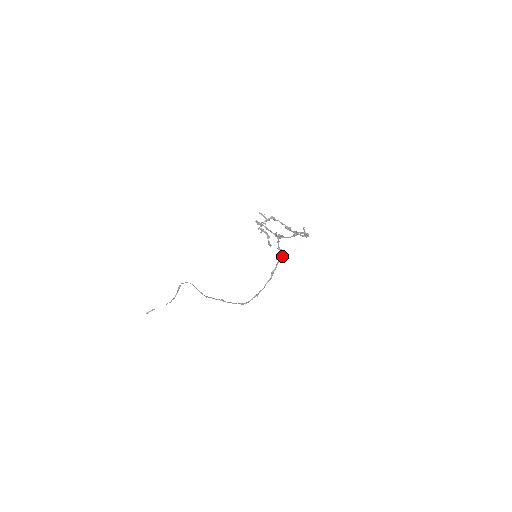
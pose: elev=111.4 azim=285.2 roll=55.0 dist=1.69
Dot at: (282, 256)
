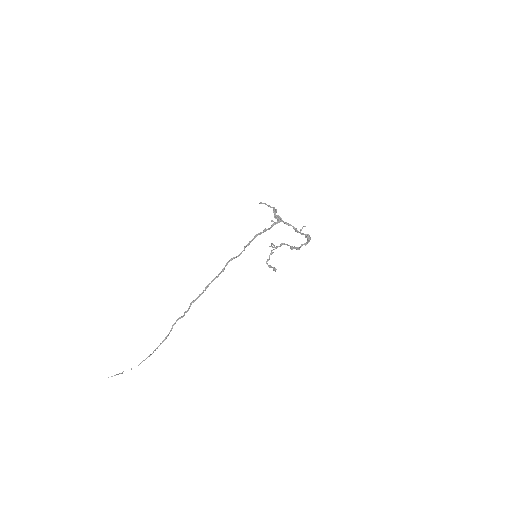
Dot at: (277, 222)
